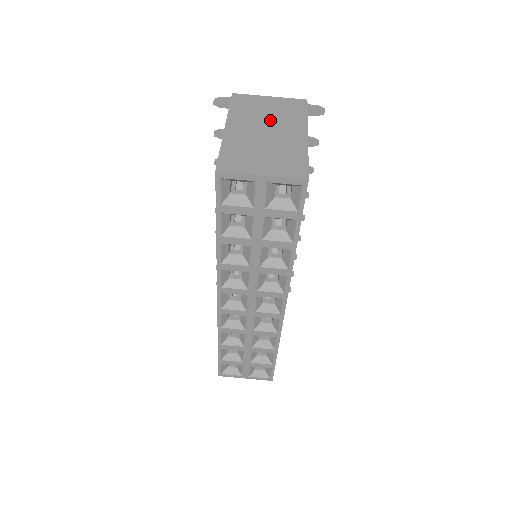
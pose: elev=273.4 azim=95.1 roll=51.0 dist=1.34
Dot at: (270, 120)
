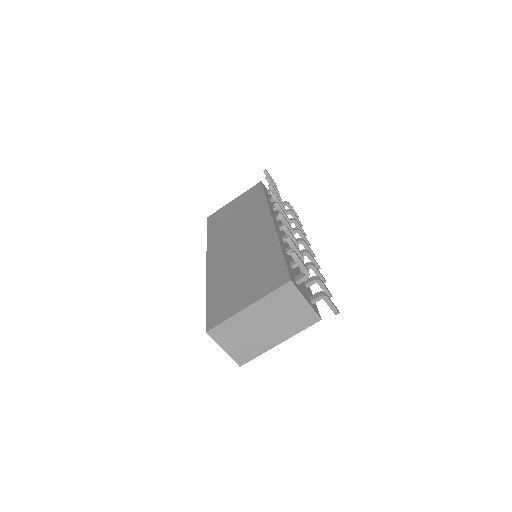
Dot at: (278, 320)
